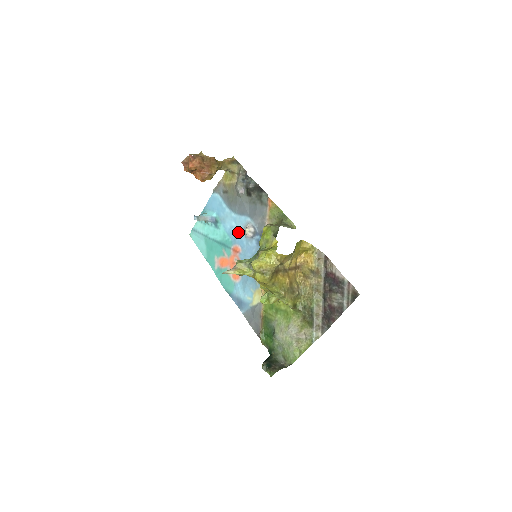
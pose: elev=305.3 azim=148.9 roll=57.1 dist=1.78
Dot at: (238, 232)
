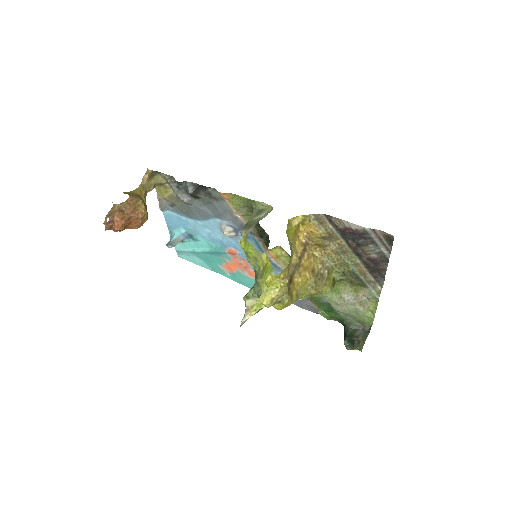
Dot at: (219, 236)
